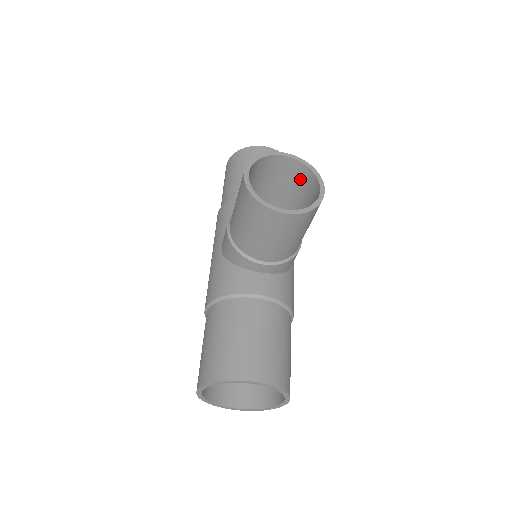
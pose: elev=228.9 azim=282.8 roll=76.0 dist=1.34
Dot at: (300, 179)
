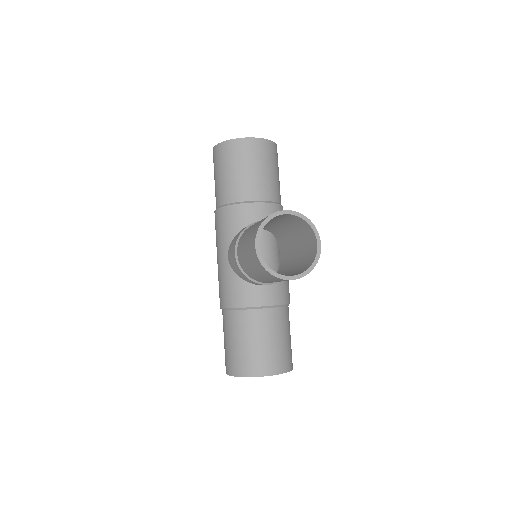
Dot at: (298, 223)
